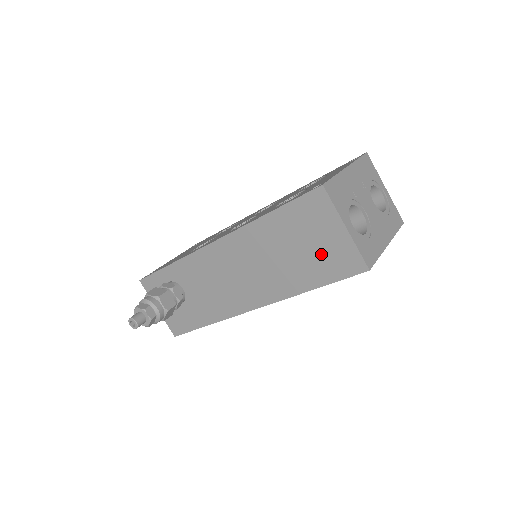
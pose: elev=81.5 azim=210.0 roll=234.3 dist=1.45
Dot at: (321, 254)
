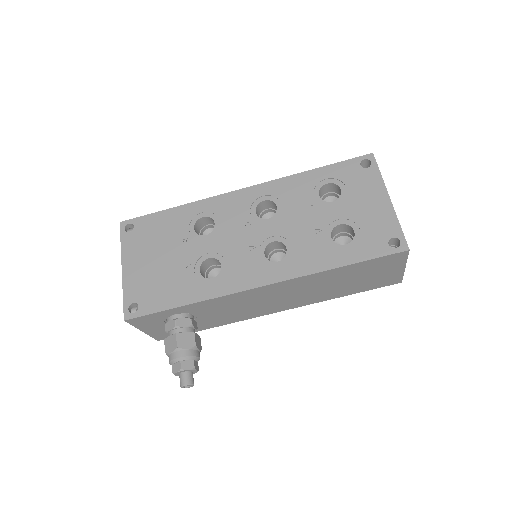
Dot at: (371, 280)
